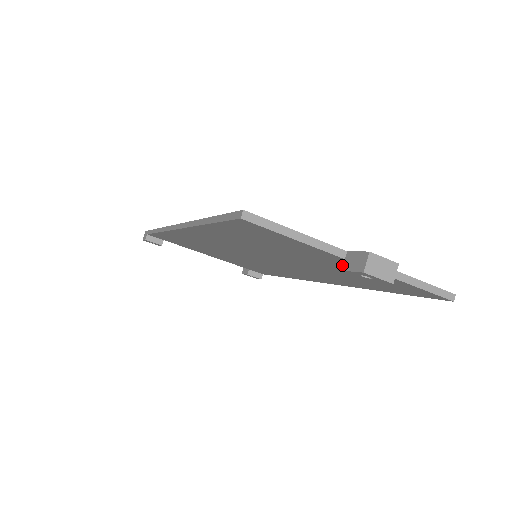
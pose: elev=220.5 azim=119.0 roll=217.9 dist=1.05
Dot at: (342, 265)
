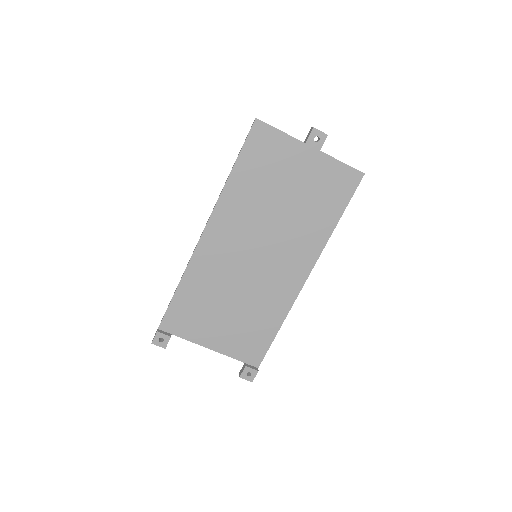
Dot at: (306, 165)
